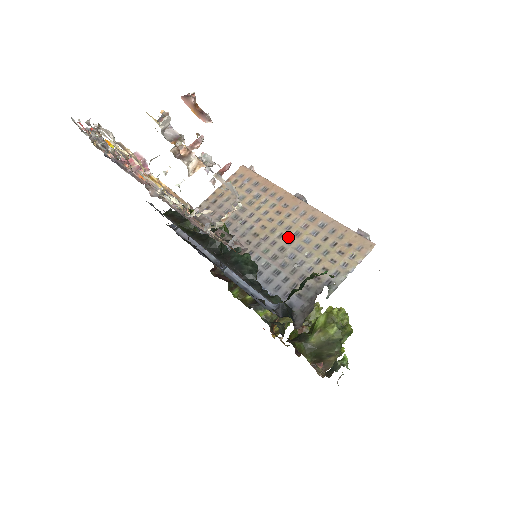
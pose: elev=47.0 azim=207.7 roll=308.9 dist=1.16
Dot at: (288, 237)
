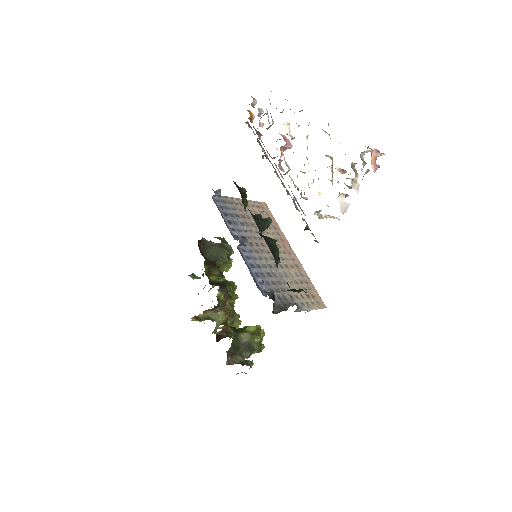
Dot at: (281, 263)
